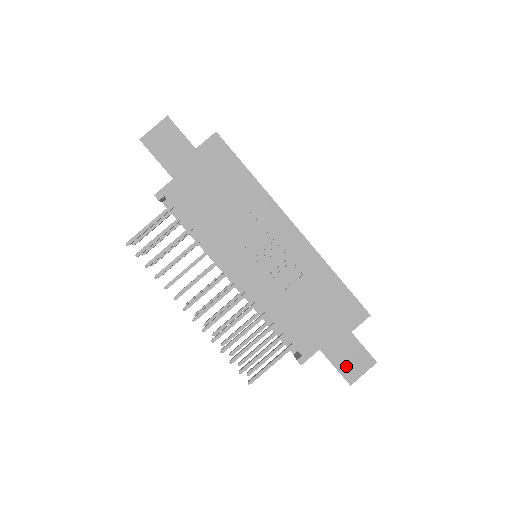
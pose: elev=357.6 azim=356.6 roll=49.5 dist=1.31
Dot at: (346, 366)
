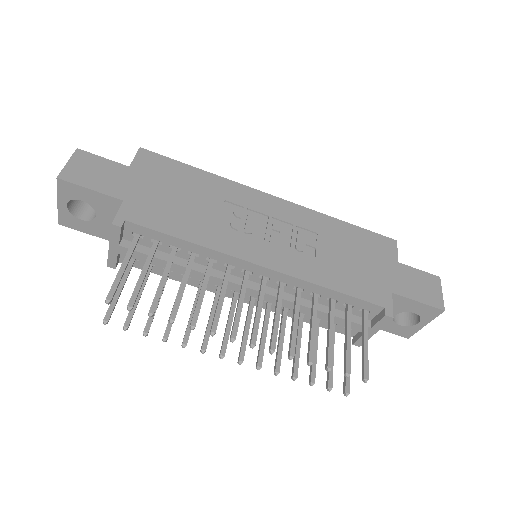
Dot at: (424, 295)
